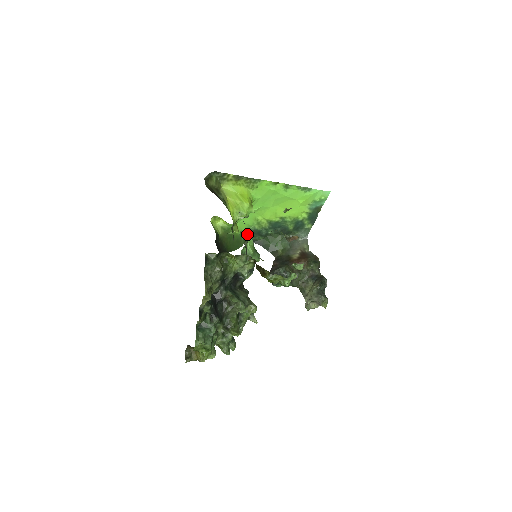
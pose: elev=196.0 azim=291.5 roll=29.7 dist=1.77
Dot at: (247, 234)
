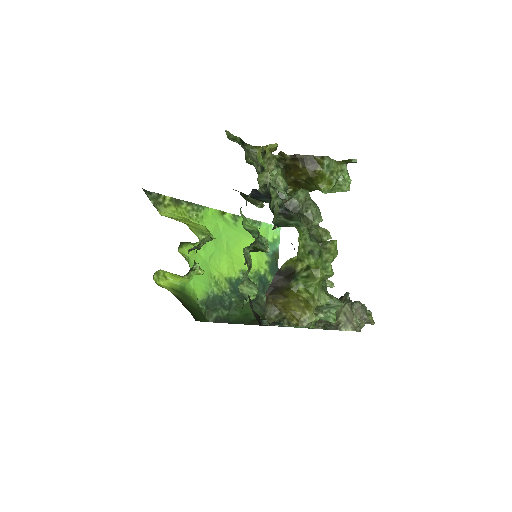
Dot at: (206, 306)
